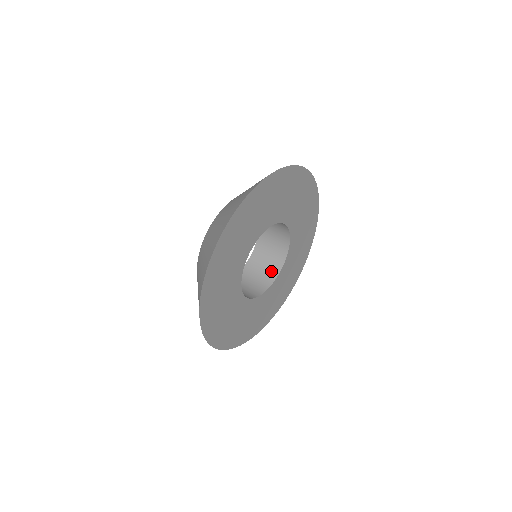
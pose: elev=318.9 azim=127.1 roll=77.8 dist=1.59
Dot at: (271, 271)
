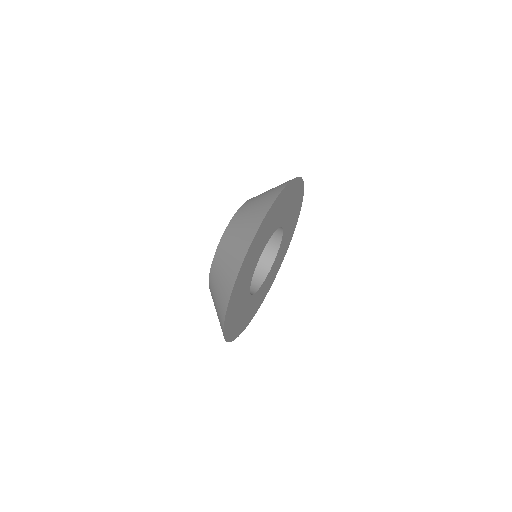
Dot at: (264, 265)
